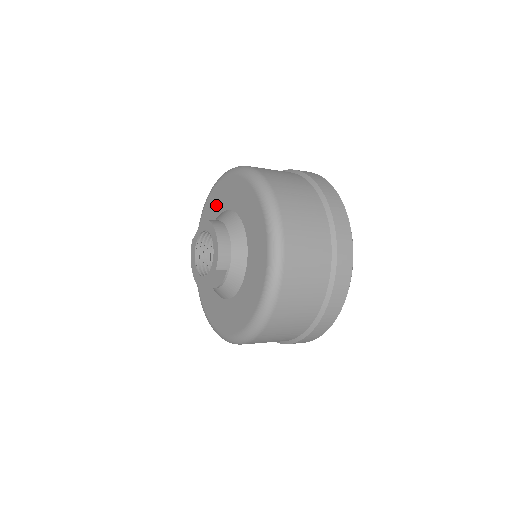
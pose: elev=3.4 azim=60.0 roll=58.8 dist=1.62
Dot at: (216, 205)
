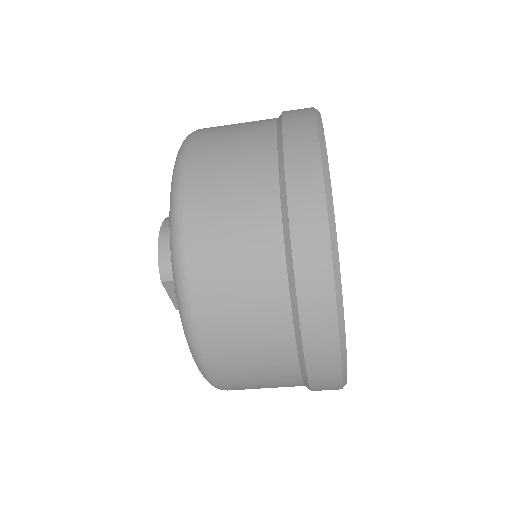
Dot at: occluded
